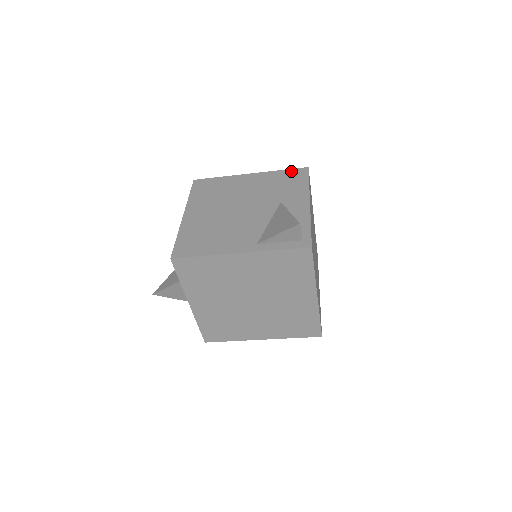
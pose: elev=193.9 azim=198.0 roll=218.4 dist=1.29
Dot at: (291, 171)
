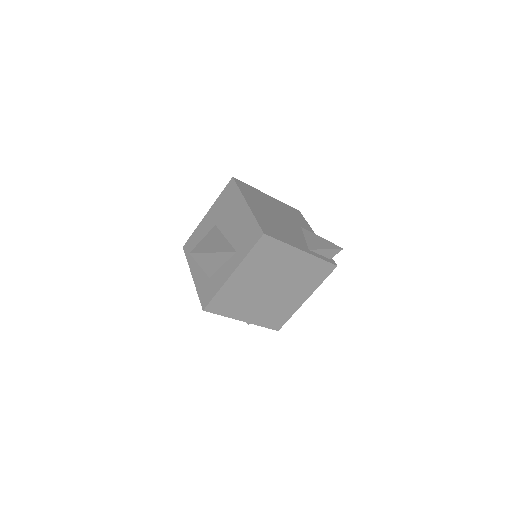
Dot at: (292, 208)
